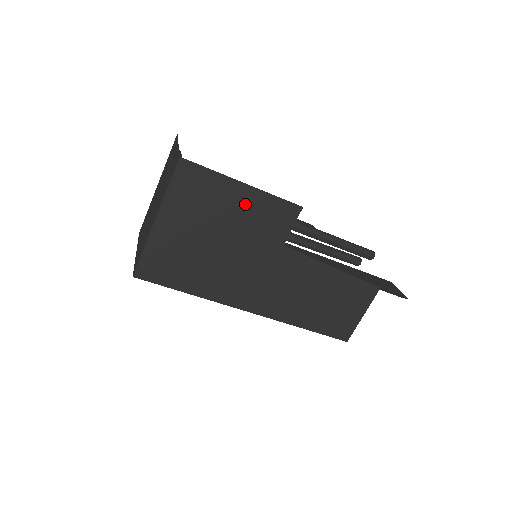
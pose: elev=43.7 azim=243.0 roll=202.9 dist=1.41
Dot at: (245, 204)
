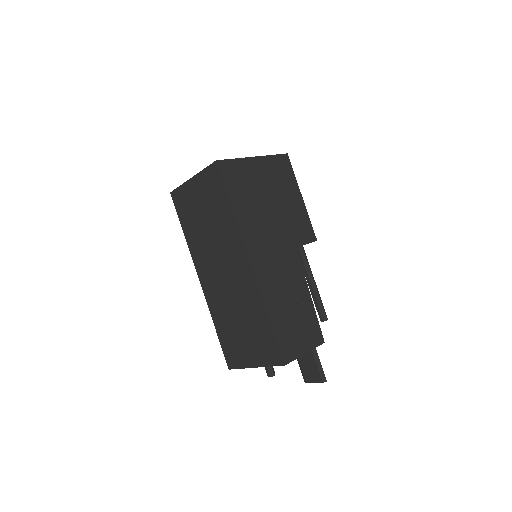
Dot at: (296, 205)
